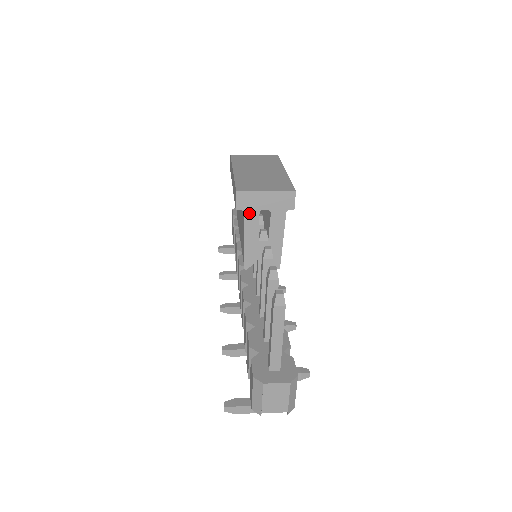
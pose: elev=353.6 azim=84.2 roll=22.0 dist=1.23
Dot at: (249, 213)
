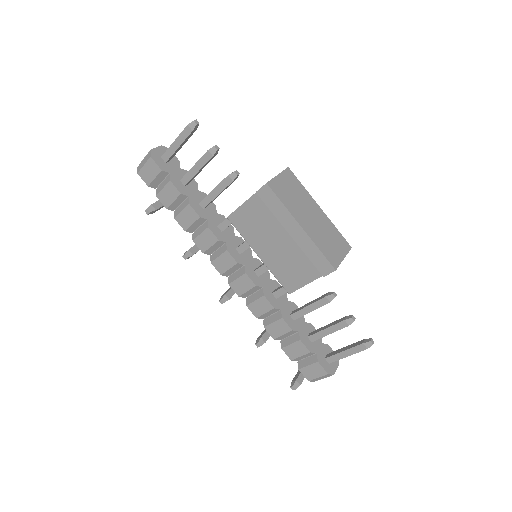
Dot at: occluded
